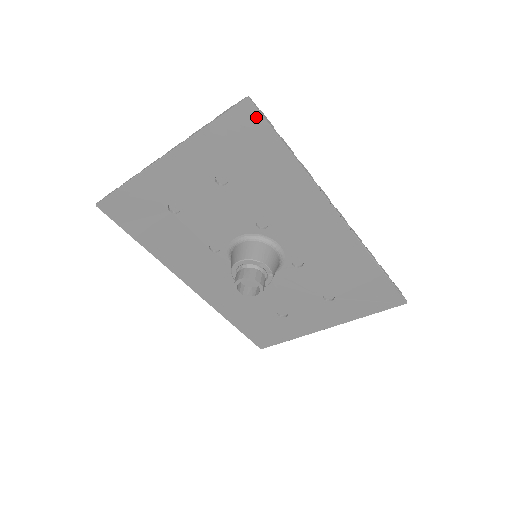
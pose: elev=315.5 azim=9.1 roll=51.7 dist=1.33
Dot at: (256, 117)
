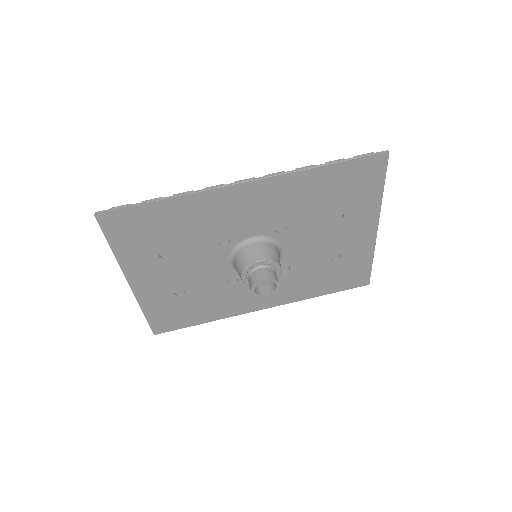
Dot at: (115, 214)
